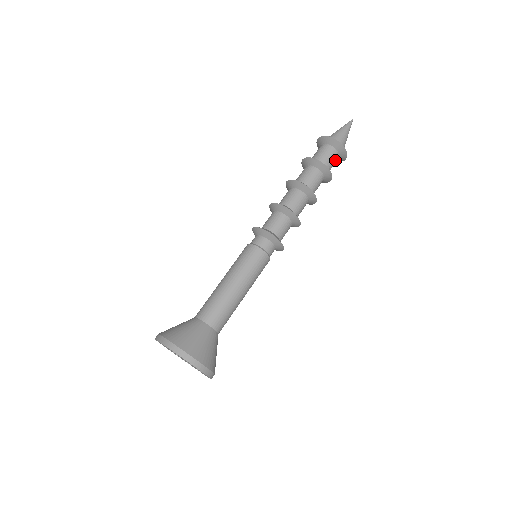
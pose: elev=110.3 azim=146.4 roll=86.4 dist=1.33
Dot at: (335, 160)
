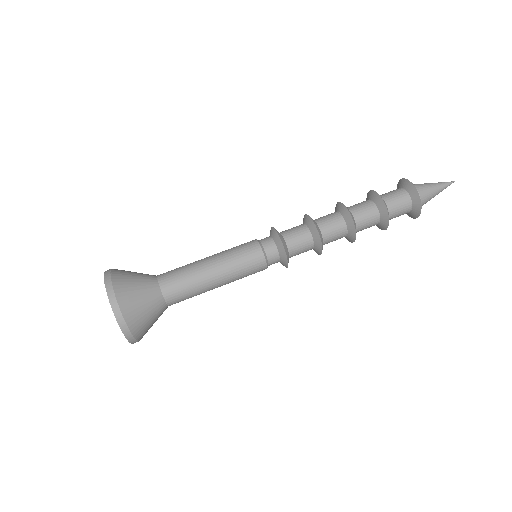
Dot at: (403, 212)
